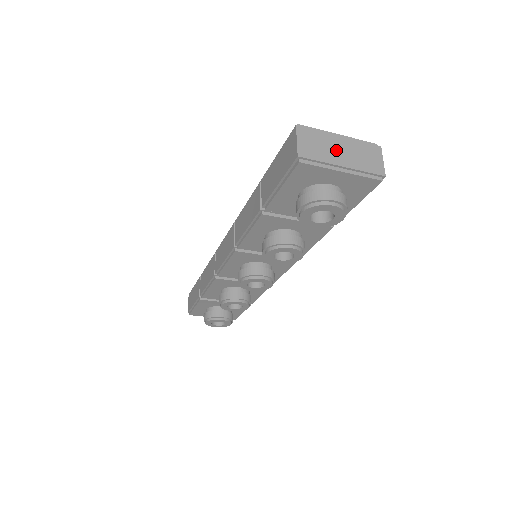
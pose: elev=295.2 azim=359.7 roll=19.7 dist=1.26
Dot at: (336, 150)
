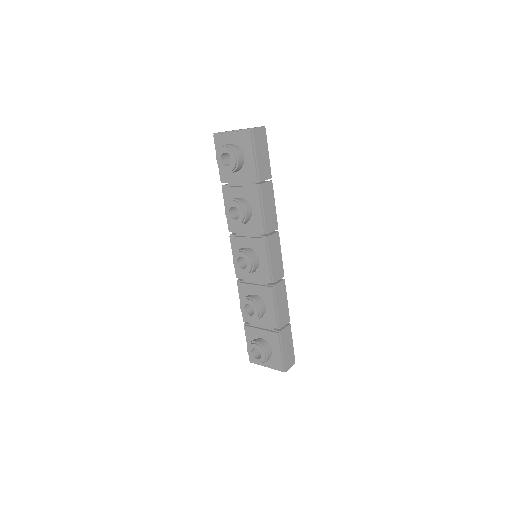
Dot at: occluded
